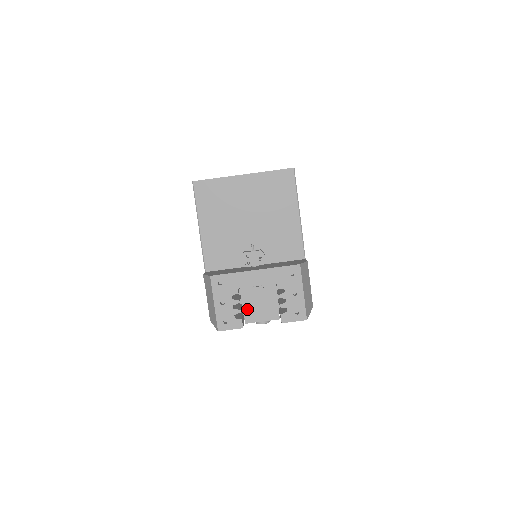
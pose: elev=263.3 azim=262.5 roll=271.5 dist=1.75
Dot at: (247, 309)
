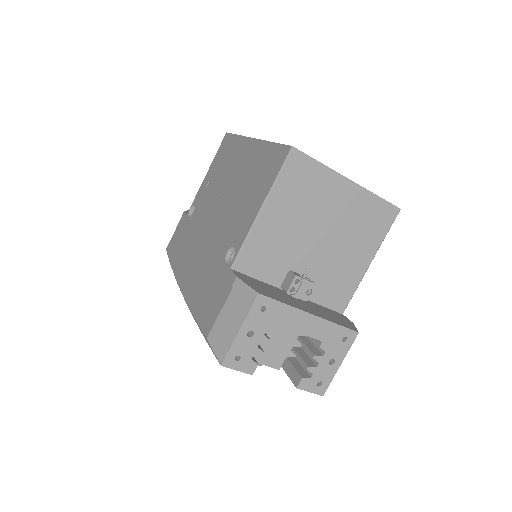
Dot at: occluded
